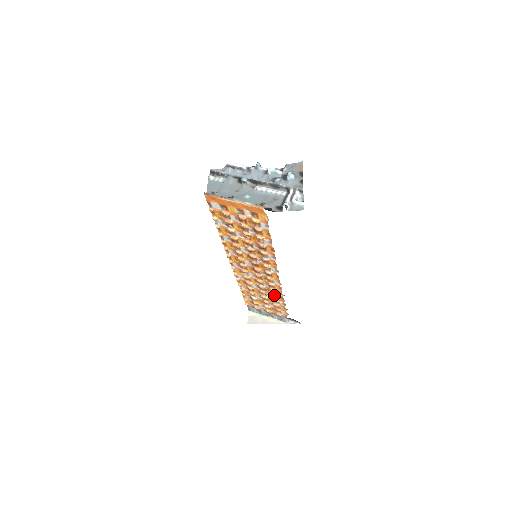
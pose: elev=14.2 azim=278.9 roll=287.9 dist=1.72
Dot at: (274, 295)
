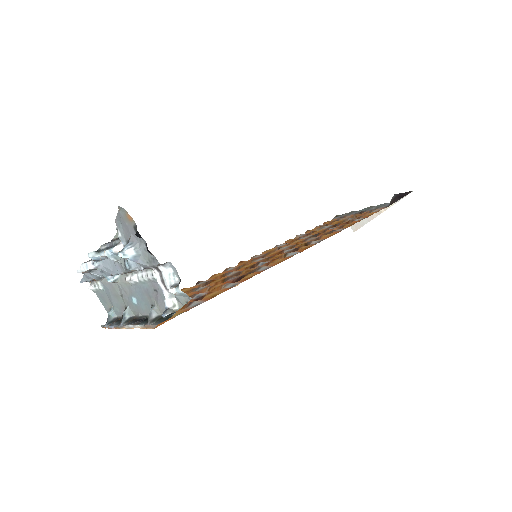
Dot at: occluded
